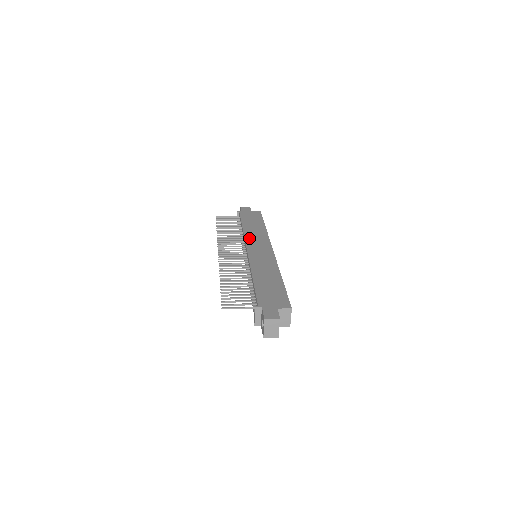
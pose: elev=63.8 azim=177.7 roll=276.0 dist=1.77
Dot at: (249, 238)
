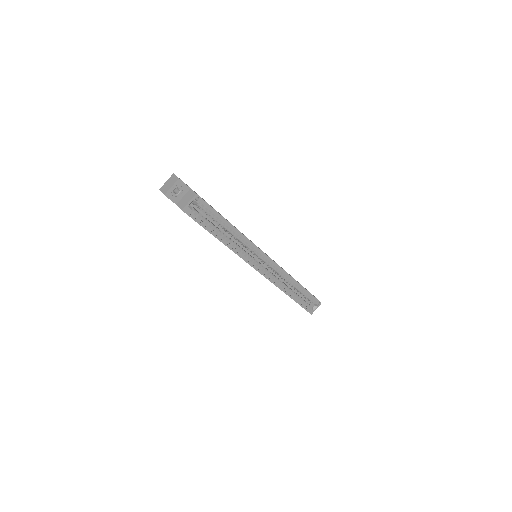
Dot at: occluded
